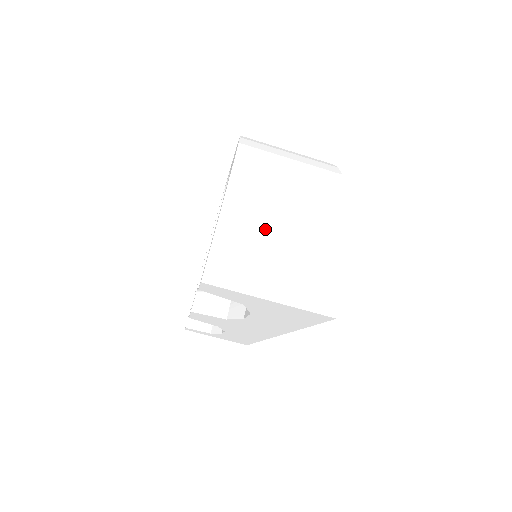
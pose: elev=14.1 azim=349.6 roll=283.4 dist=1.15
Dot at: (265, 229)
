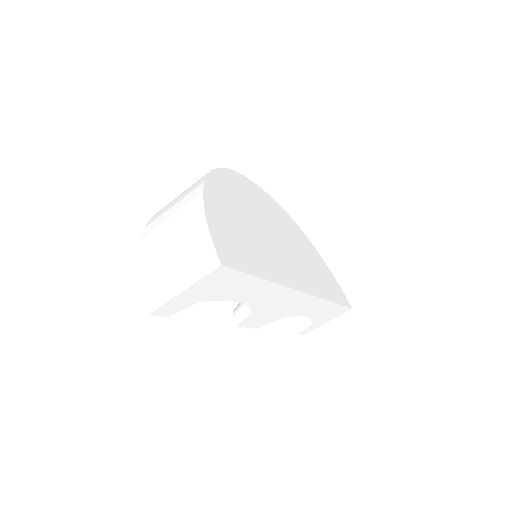
Dot at: (162, 256)
